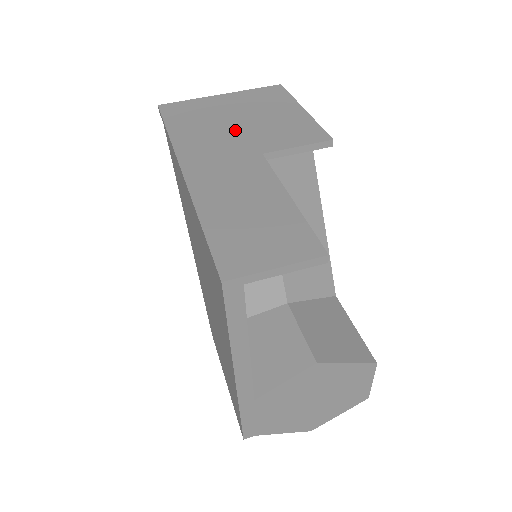
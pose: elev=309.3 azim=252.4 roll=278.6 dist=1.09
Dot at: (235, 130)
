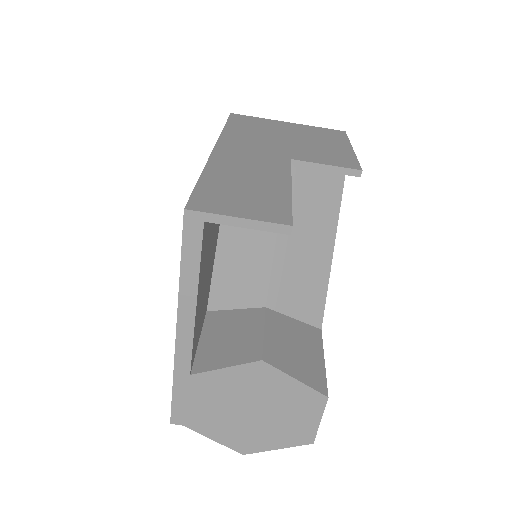
Dot at: (281, 141)
